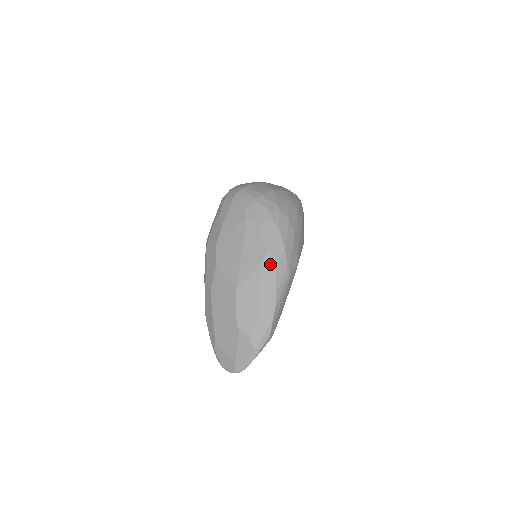
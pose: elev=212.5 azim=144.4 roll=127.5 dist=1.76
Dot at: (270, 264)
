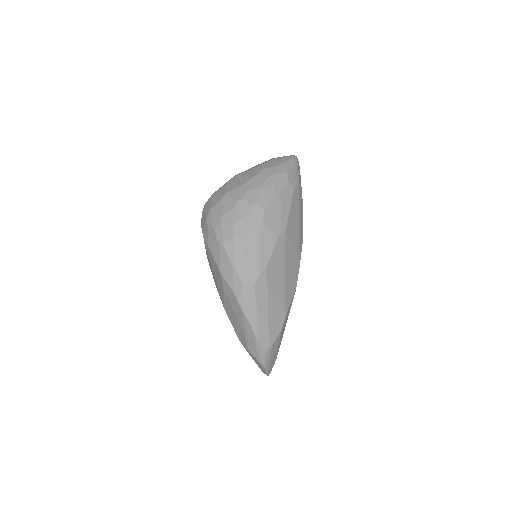
Dot at: (228, 286)
